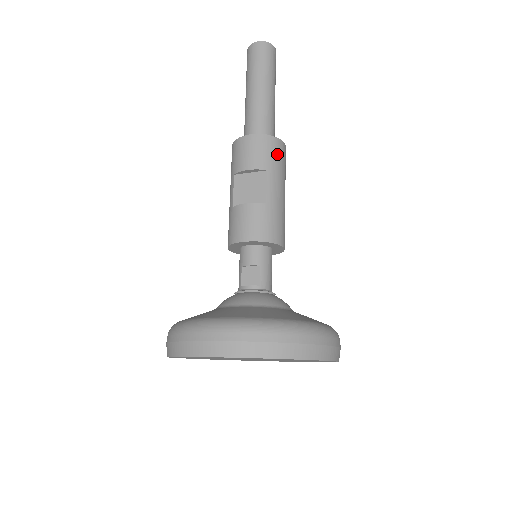
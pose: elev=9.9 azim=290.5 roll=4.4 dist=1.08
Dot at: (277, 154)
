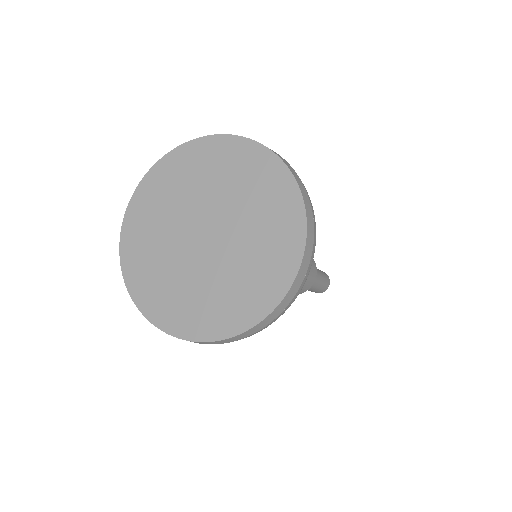
Dot at: occluded
